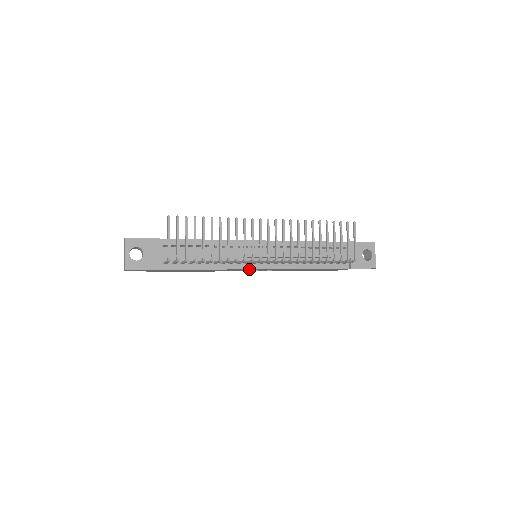
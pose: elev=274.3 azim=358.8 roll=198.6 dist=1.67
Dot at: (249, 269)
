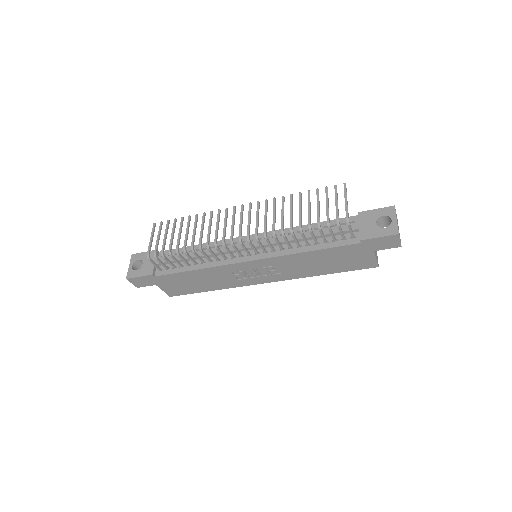
Dot at: (238, 264)
